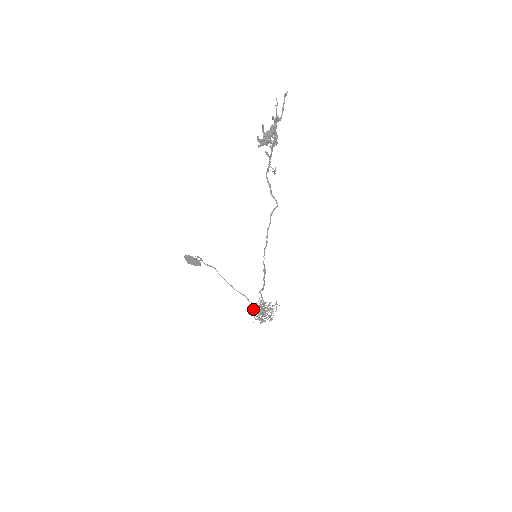
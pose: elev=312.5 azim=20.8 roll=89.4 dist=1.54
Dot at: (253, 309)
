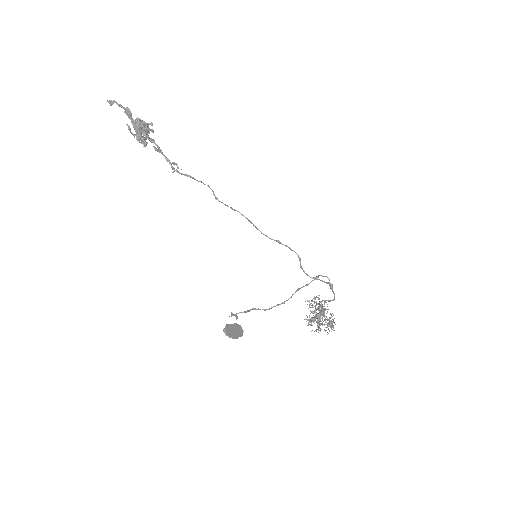
Dot at: (316, 315)
